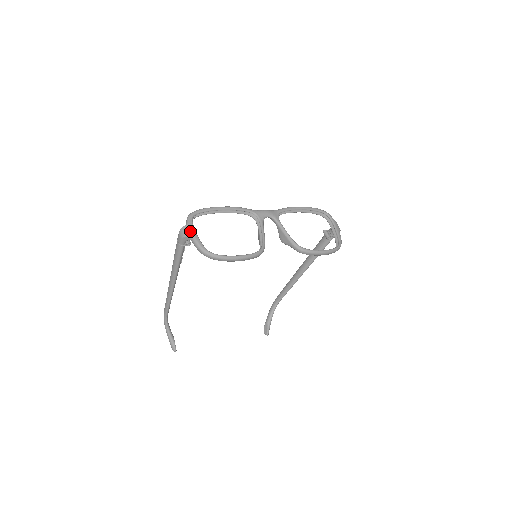
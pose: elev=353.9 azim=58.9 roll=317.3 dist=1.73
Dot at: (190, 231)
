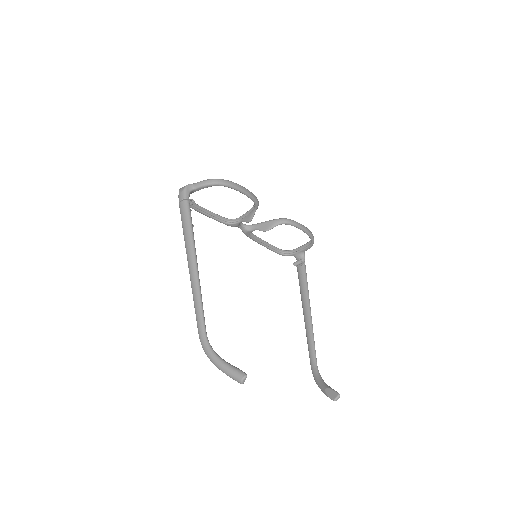
Dot at: occluded
